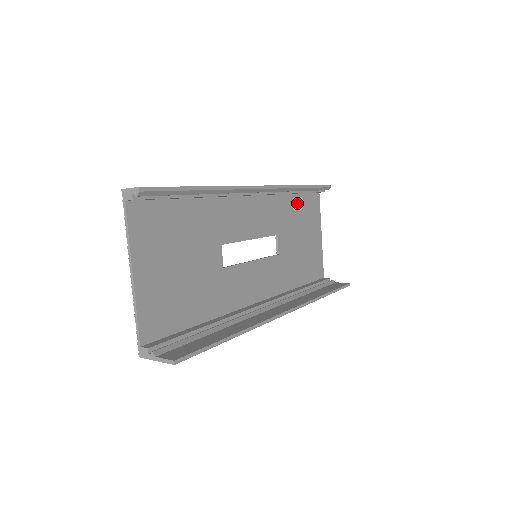
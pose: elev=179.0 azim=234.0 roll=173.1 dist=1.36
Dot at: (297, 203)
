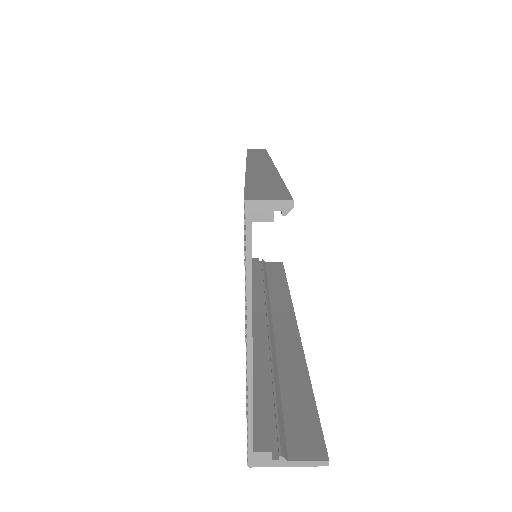
Dot at: occluded
